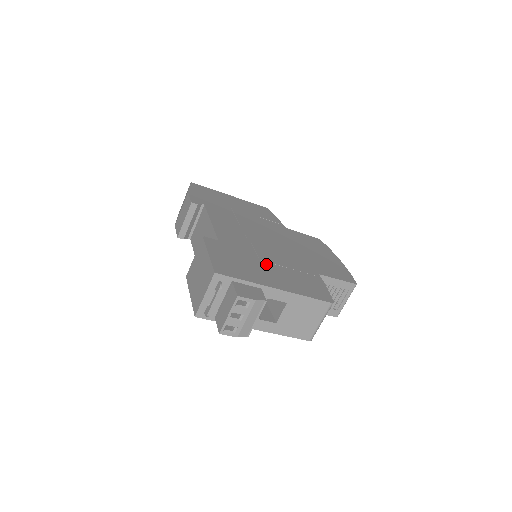
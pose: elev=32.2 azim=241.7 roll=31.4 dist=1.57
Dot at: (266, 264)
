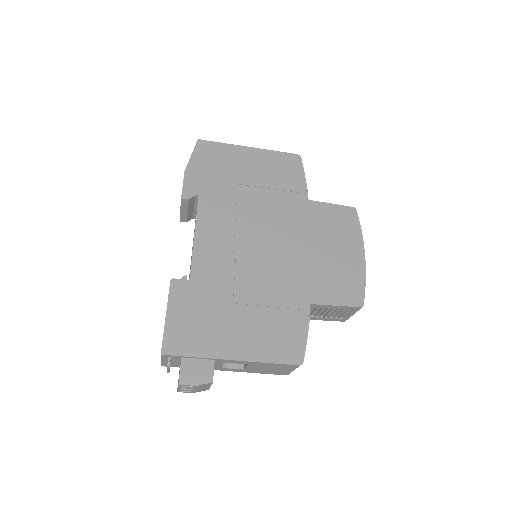
Dot at: (238, 310)
